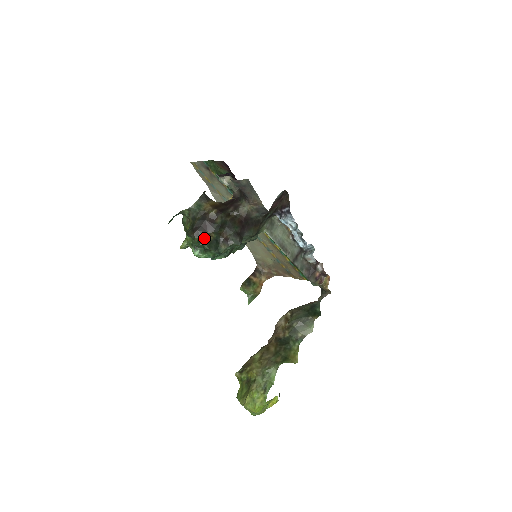
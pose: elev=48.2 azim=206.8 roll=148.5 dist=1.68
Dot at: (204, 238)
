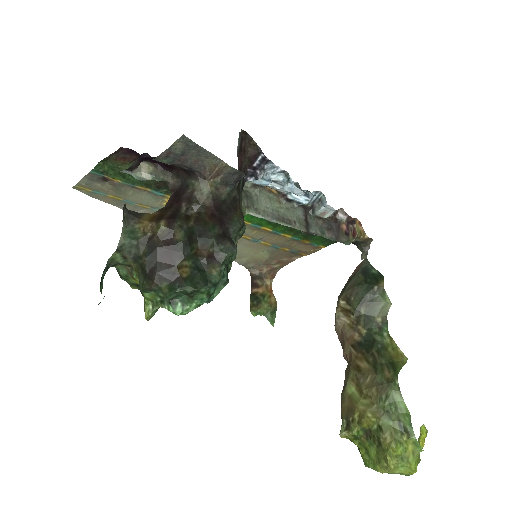
Dot at: (175, 278)
